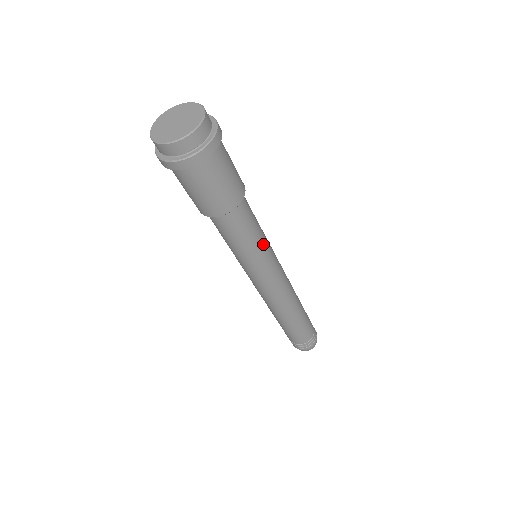
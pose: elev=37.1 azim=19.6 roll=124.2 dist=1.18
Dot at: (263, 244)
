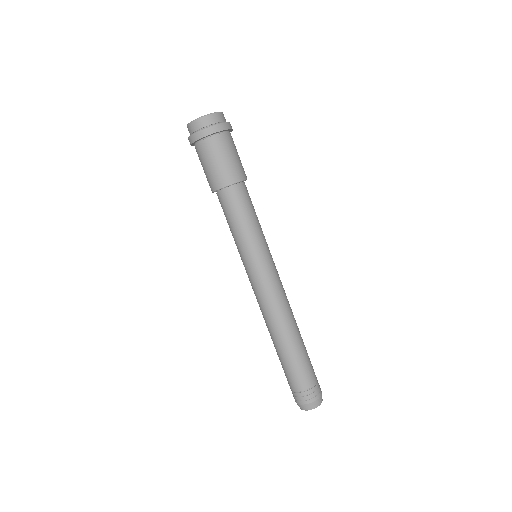
Dot at: (262, 232)
